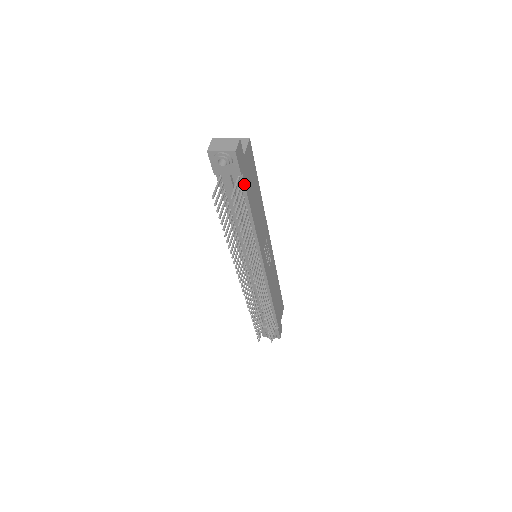
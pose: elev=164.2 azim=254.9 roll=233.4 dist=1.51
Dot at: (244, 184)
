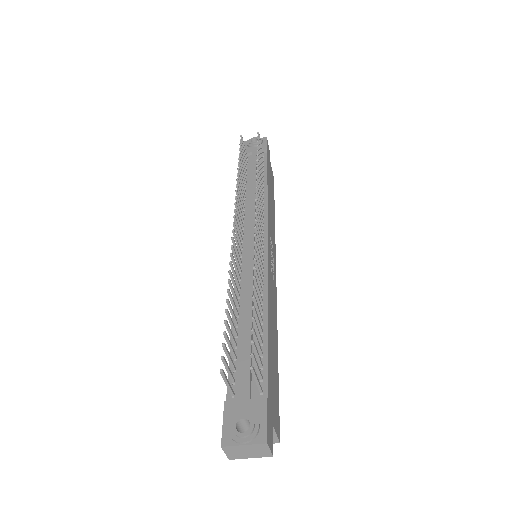
Dot at: (267, 160)
